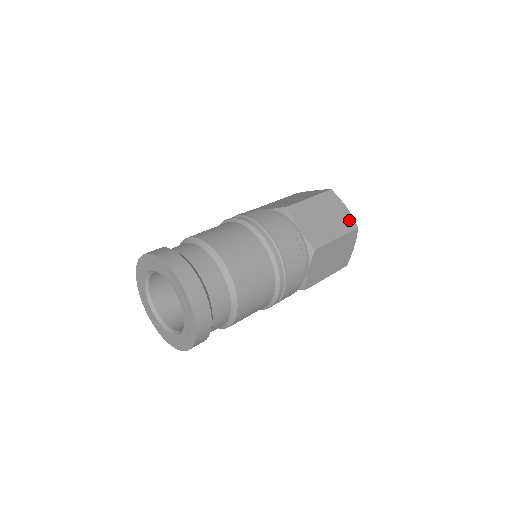
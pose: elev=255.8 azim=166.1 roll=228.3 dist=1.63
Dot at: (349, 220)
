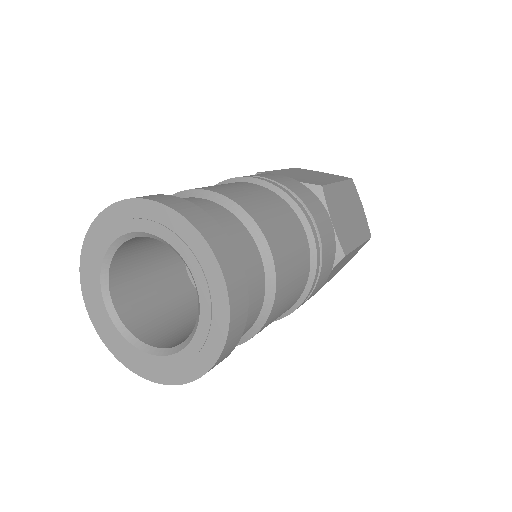
Dot at: (336, 176)
